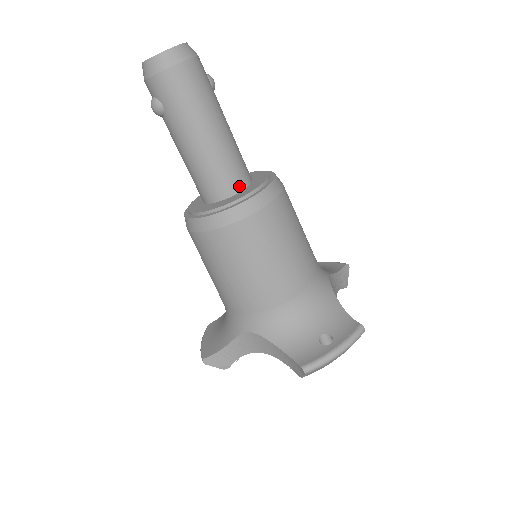
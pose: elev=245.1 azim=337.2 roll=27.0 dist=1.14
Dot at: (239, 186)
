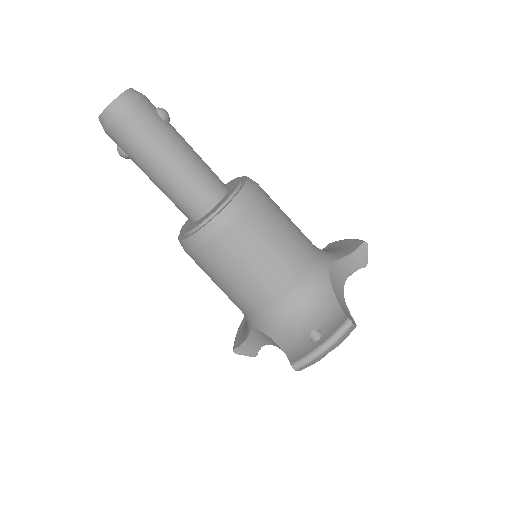
Dot at: (210, 204)
